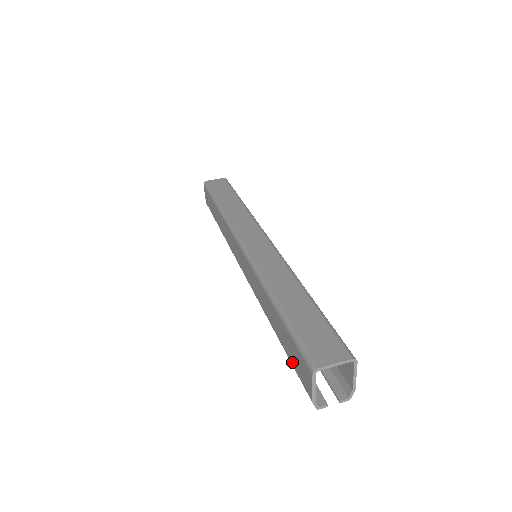
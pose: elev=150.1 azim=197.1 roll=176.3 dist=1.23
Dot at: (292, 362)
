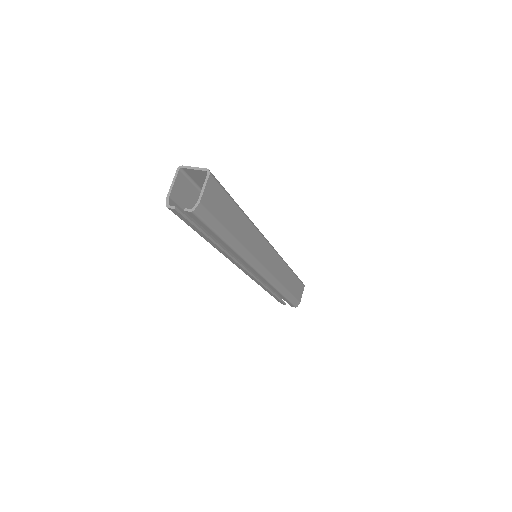
Dot at: occluded
